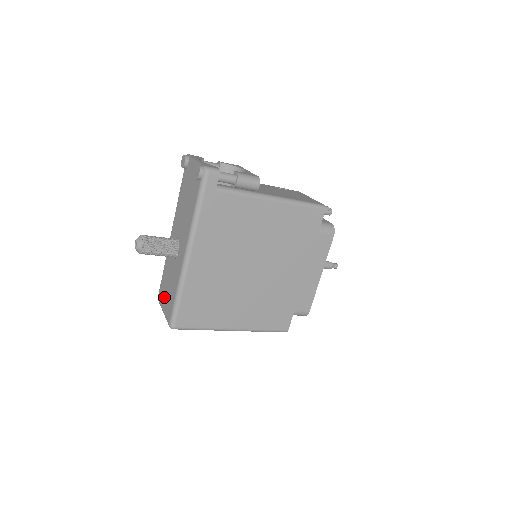
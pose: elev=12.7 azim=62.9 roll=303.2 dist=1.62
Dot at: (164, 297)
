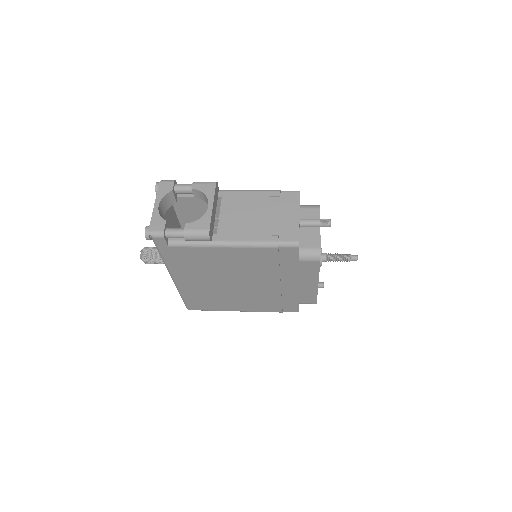
Dot at: occluded
